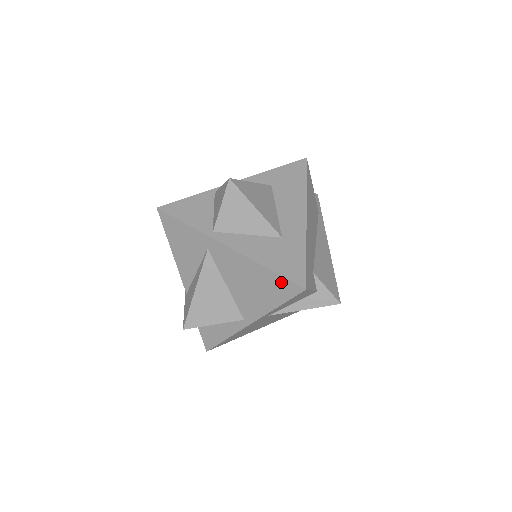
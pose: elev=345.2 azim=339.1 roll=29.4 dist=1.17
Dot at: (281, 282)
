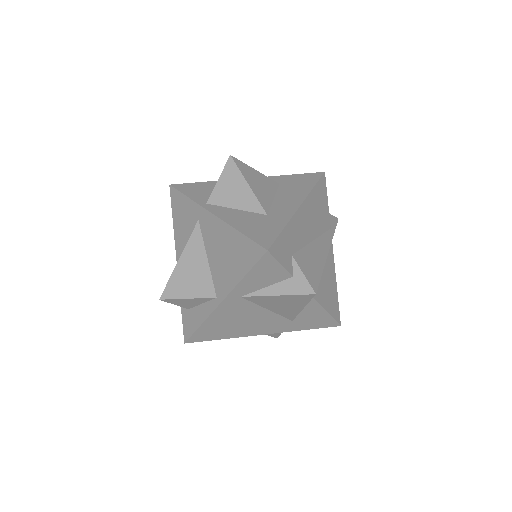
Dot at: (249, 246)
